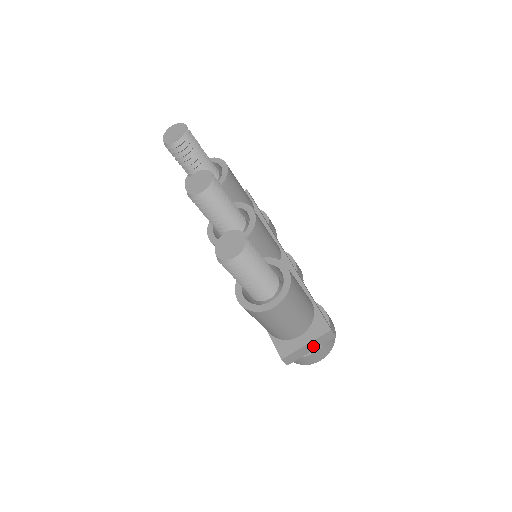
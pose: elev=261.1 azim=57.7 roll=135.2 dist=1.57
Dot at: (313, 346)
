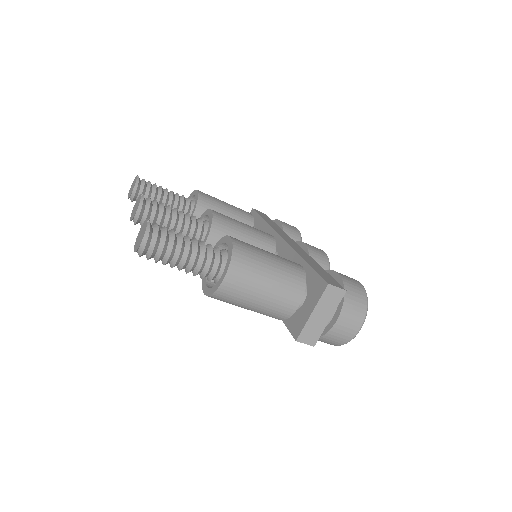
Dot at: (325, 312)
